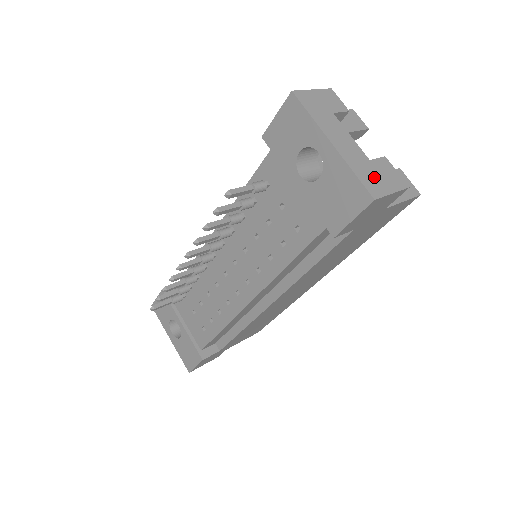
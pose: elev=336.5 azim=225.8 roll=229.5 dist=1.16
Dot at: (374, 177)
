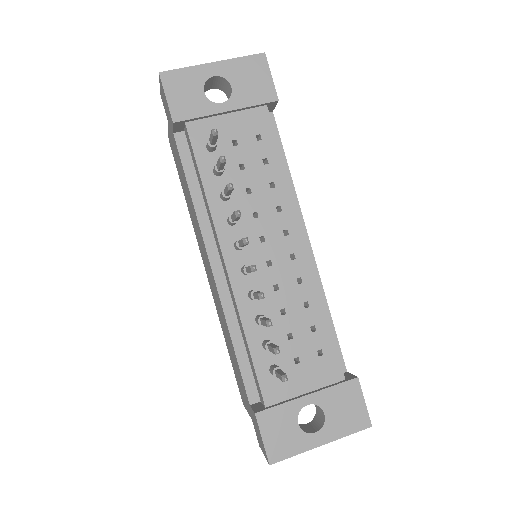
Dot at: occluded
